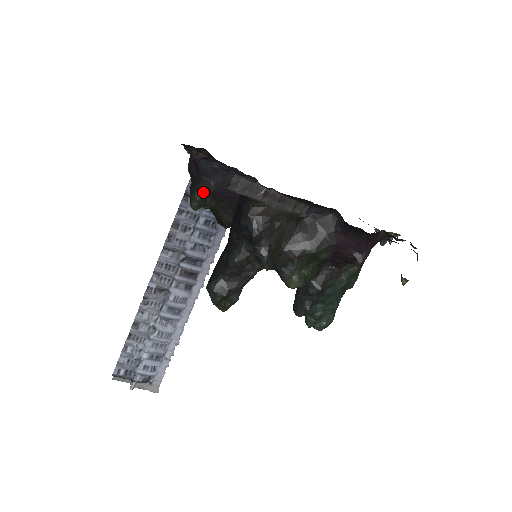
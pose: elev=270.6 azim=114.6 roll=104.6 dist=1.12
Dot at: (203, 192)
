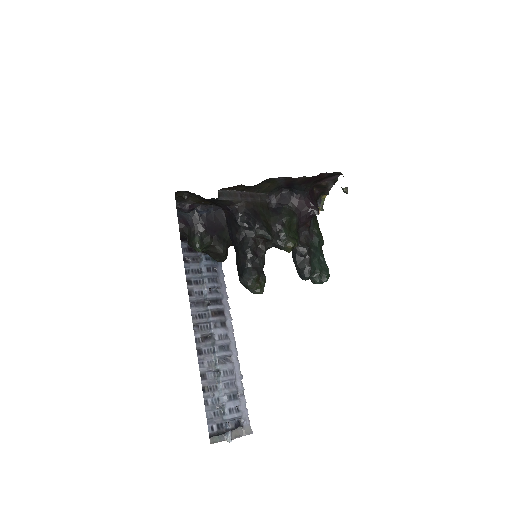
Dot at: (199, 234)
